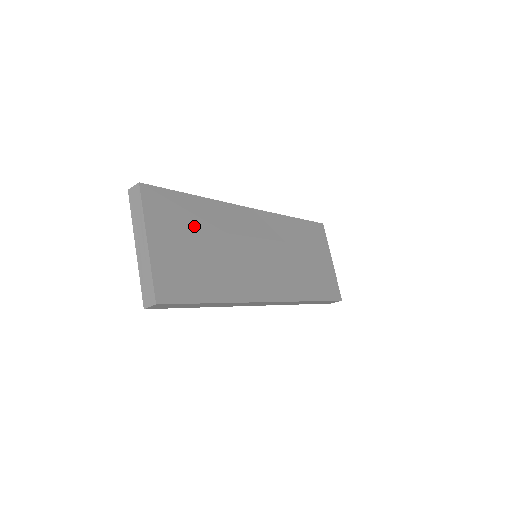
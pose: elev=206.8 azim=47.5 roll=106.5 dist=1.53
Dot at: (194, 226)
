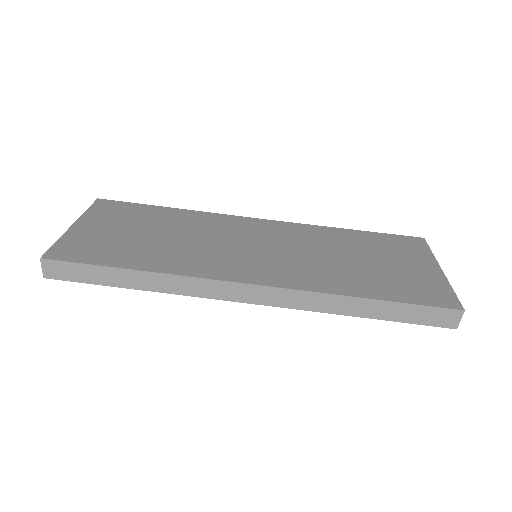
Dot at: (149, 222)
